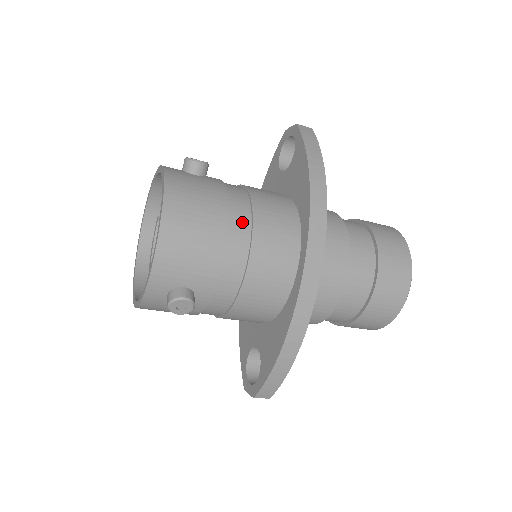
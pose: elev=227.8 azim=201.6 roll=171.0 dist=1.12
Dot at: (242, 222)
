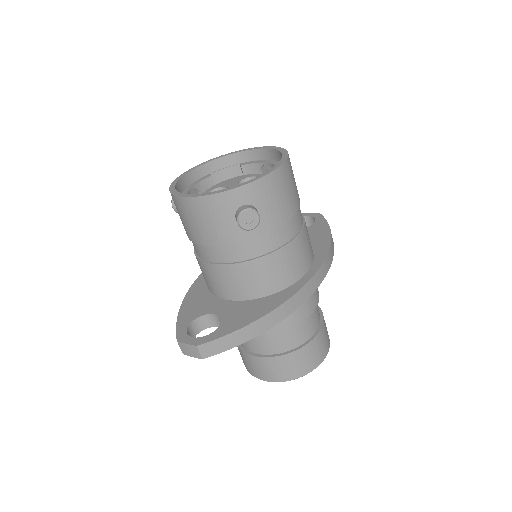
Dot at: (301, 217)
